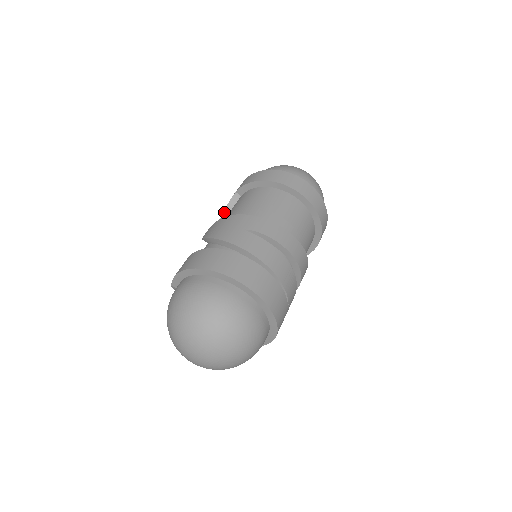
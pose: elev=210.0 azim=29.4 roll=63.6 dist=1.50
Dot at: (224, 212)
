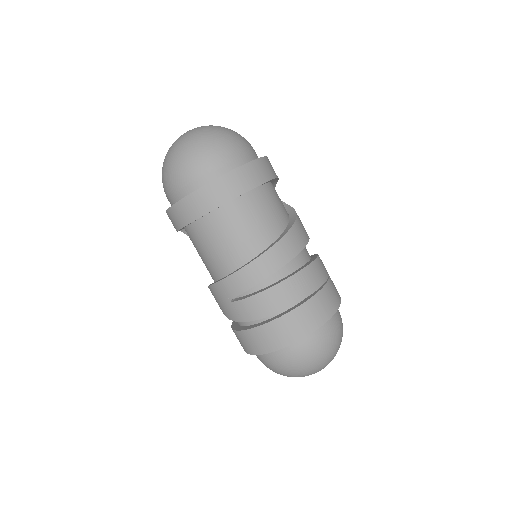
Dot at: occluded
